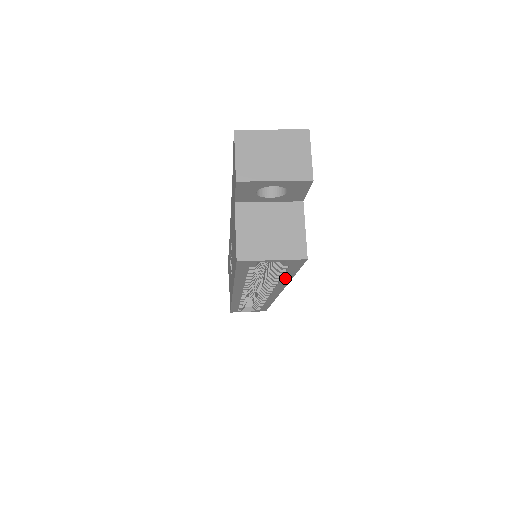
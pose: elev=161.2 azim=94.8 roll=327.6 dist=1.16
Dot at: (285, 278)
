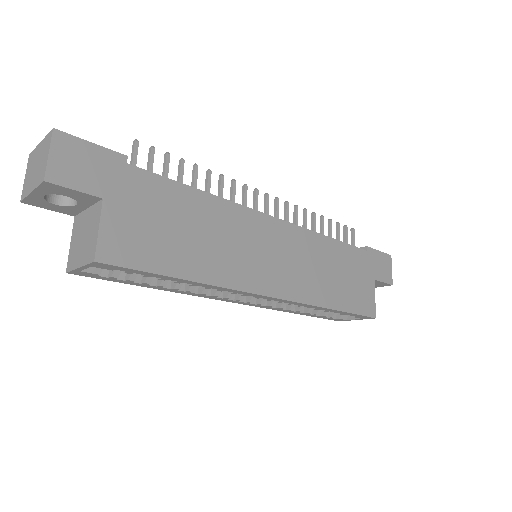
Dot at: (183, 281)
